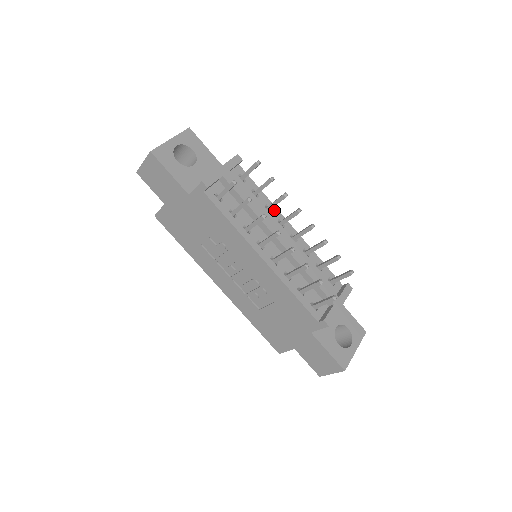
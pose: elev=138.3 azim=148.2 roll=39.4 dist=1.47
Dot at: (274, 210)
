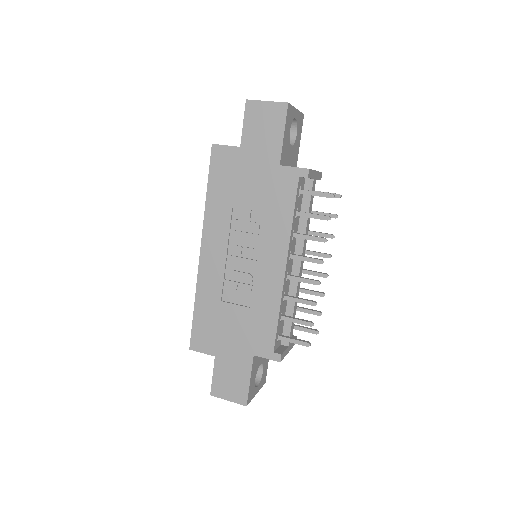
Dot at: occluded
